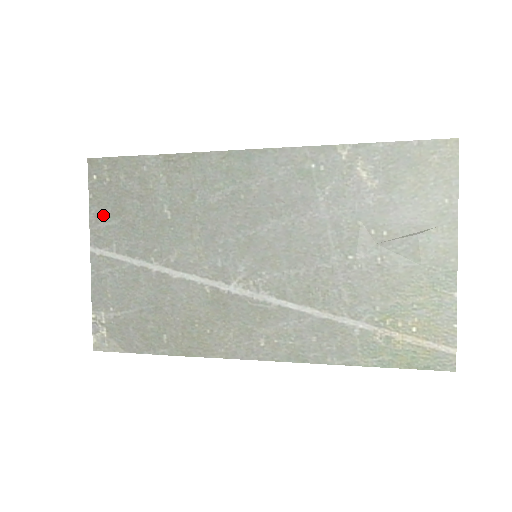
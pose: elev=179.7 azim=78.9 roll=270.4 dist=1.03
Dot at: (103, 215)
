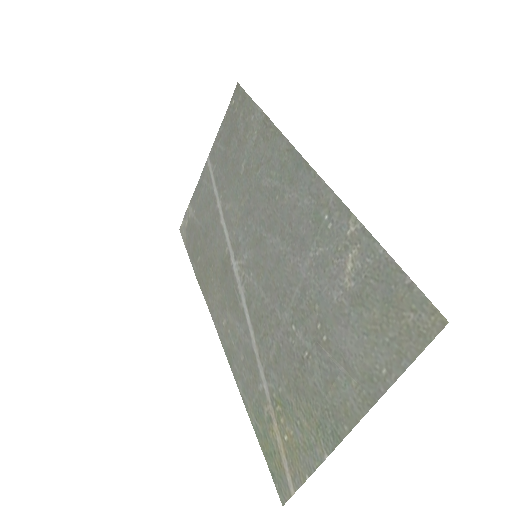
Dot at: (222, 137)
